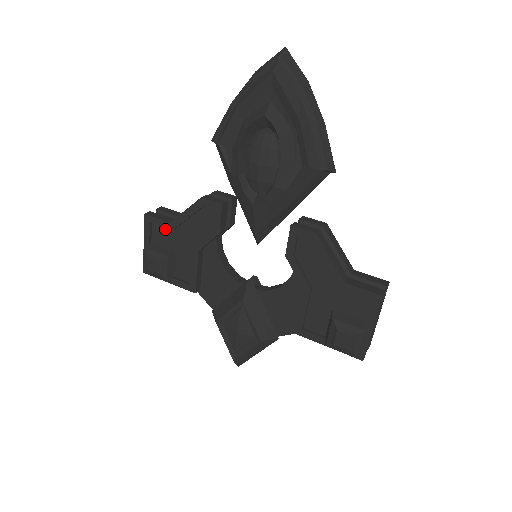
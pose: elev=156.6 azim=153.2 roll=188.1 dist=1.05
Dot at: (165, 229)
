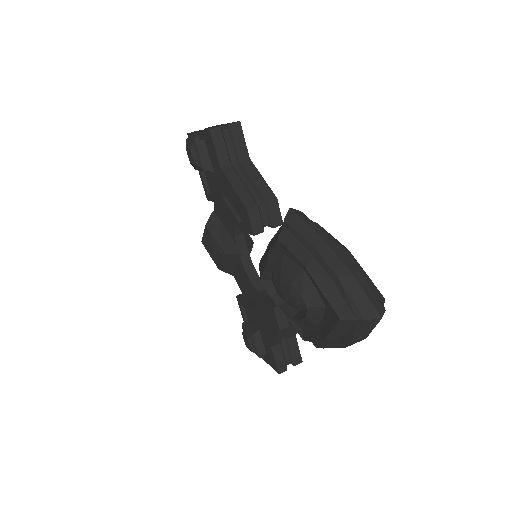
Dot at: occluded
